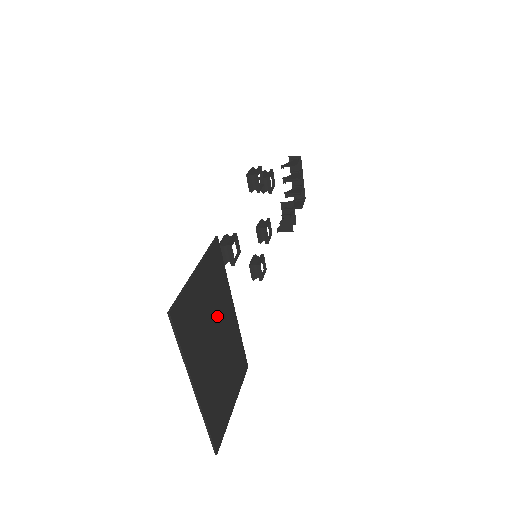
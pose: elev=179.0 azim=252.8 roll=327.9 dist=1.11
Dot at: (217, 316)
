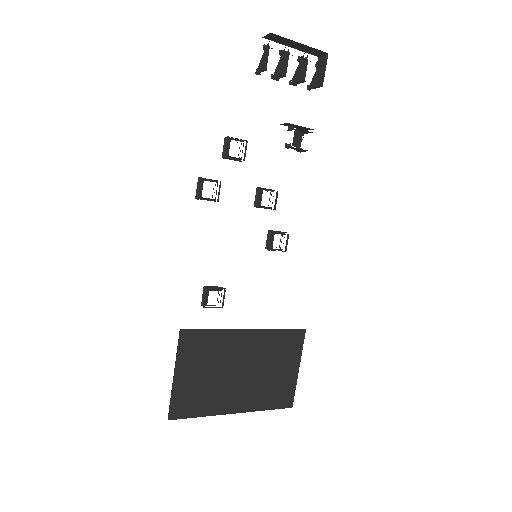
Dot at: (226, 361)
